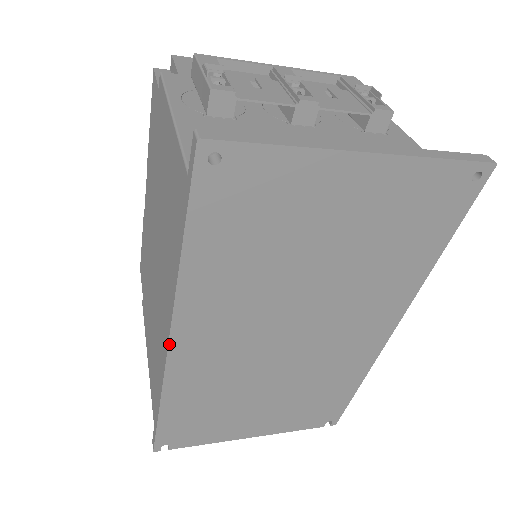
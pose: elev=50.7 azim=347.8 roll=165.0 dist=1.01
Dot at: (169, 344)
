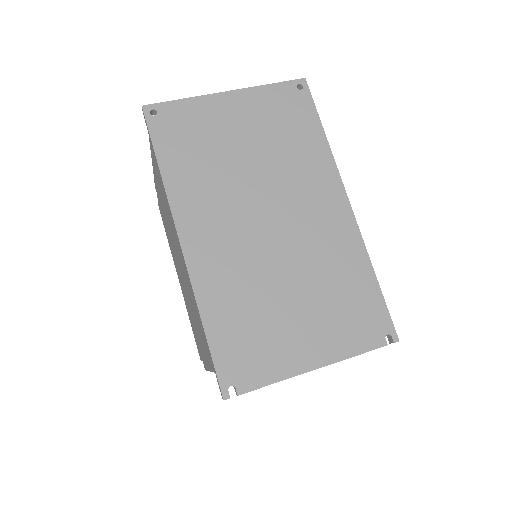
Dot at: (181, 244)
